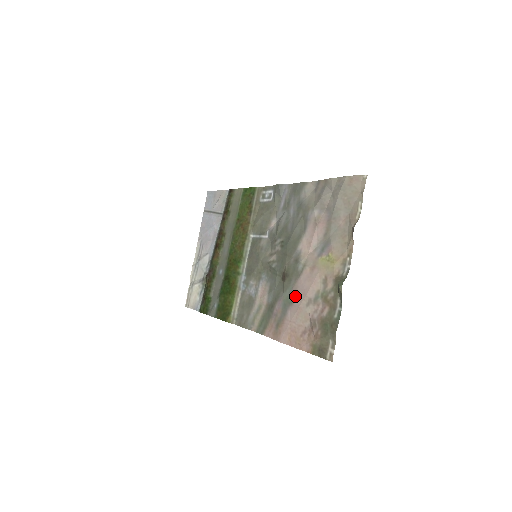
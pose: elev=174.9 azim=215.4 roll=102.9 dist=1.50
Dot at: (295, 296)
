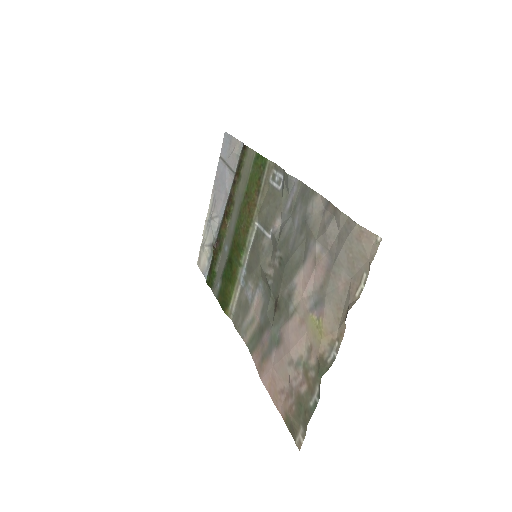
Dot at: (281, 341)
